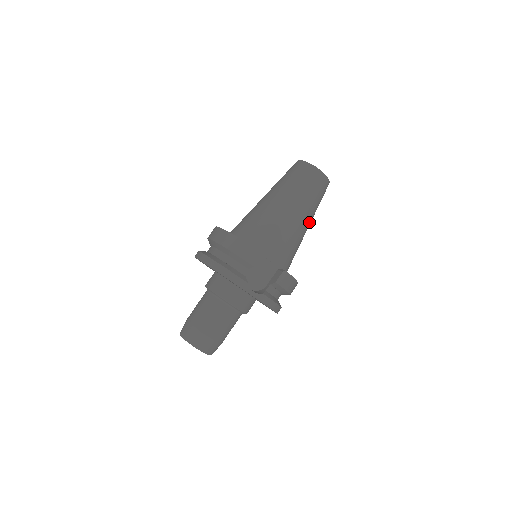
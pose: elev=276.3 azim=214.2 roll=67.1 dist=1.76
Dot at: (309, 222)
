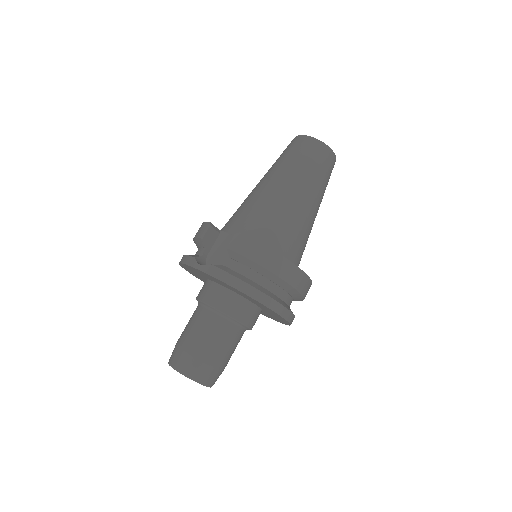
Dot at: (299, 190)
